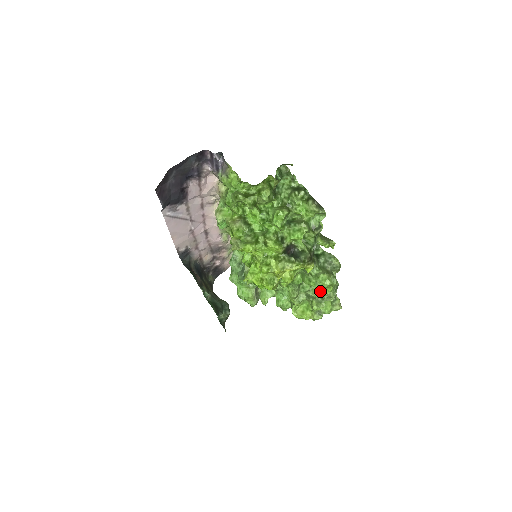
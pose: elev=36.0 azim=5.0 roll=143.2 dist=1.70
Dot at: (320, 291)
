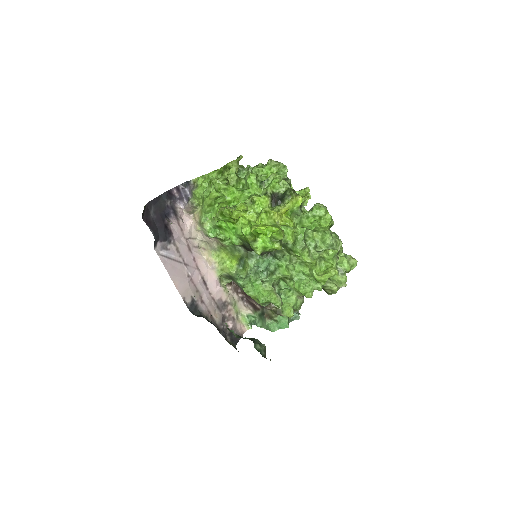
Dot at: (323, 226)
